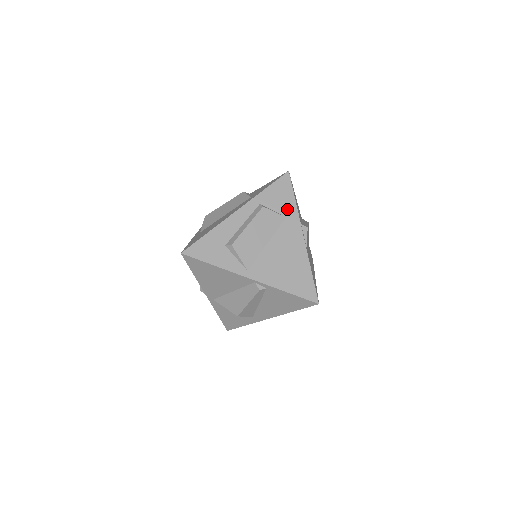
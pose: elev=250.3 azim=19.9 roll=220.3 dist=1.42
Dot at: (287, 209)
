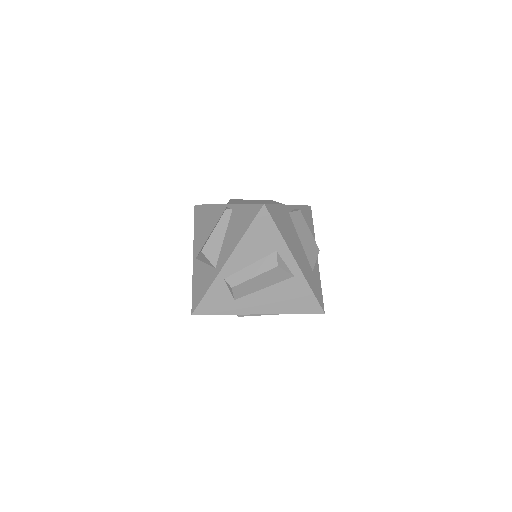
Dot at: occluded
